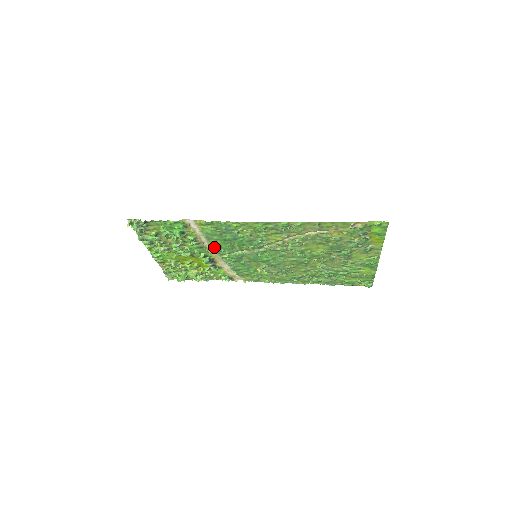
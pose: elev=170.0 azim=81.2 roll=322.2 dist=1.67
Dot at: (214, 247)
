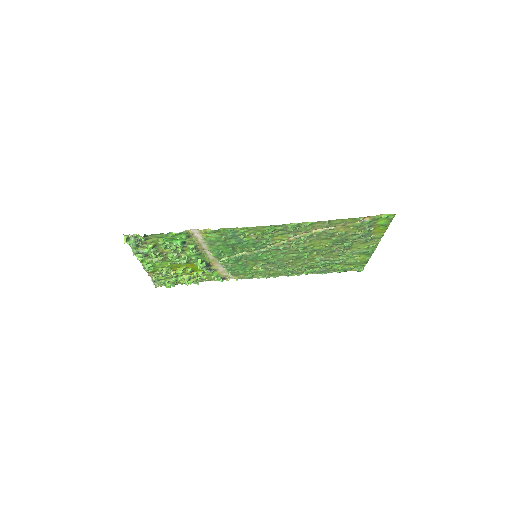
Dot at: (215, 252)
